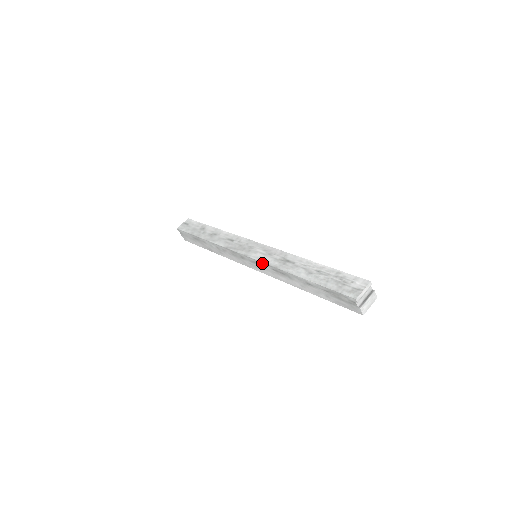
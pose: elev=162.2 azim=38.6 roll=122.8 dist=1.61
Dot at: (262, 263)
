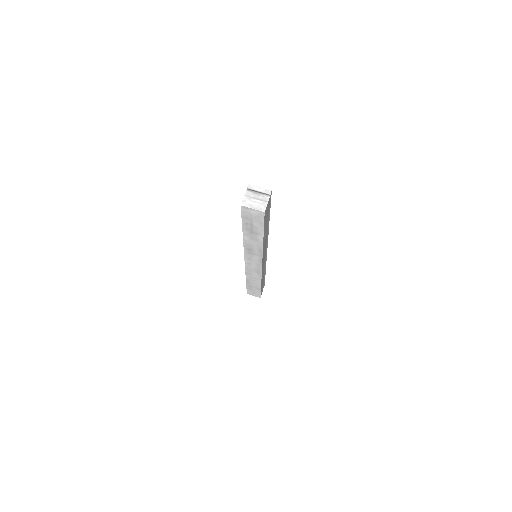
Dot at: occluded
